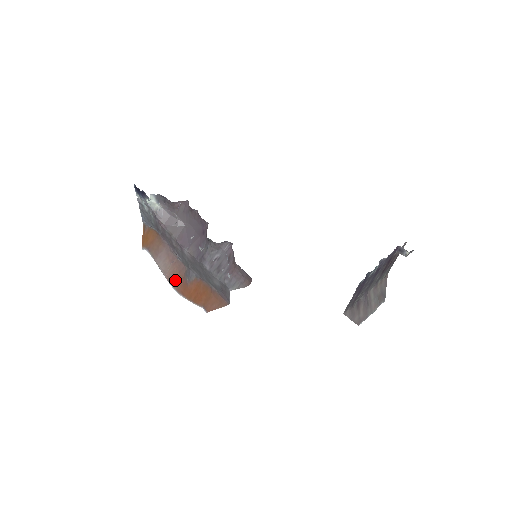
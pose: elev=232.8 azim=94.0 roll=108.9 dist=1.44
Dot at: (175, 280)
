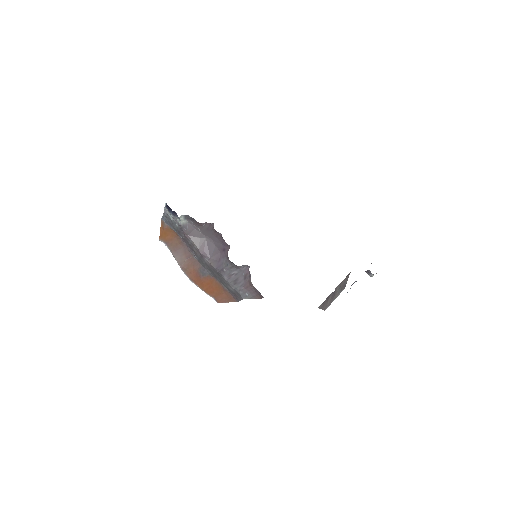
Dot at: (189, 271)
